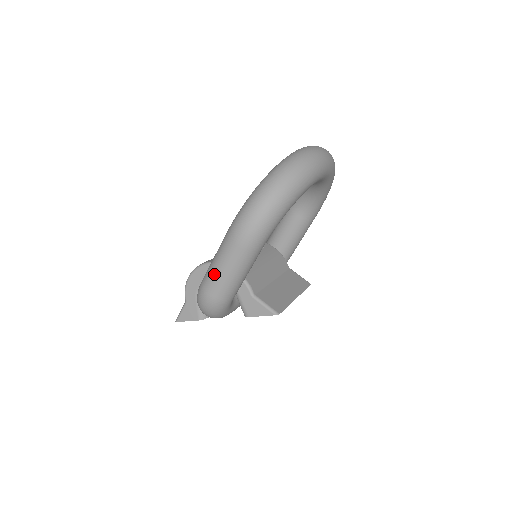
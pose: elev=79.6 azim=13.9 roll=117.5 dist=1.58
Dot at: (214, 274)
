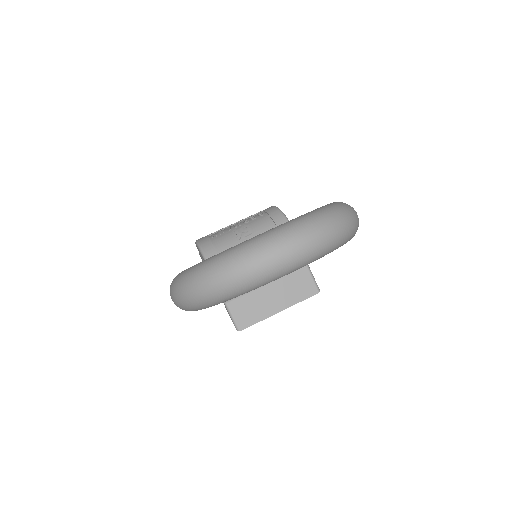
Dot at: occluded
